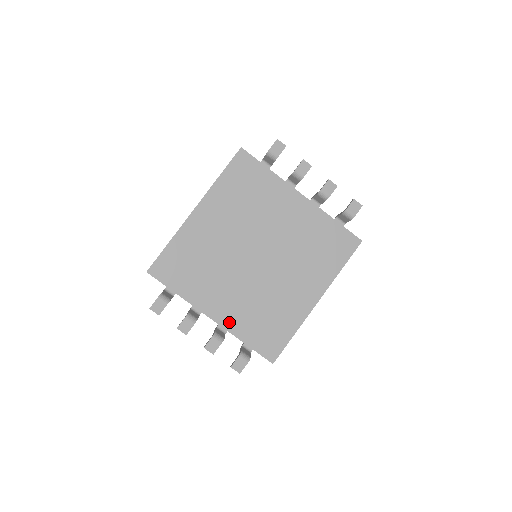
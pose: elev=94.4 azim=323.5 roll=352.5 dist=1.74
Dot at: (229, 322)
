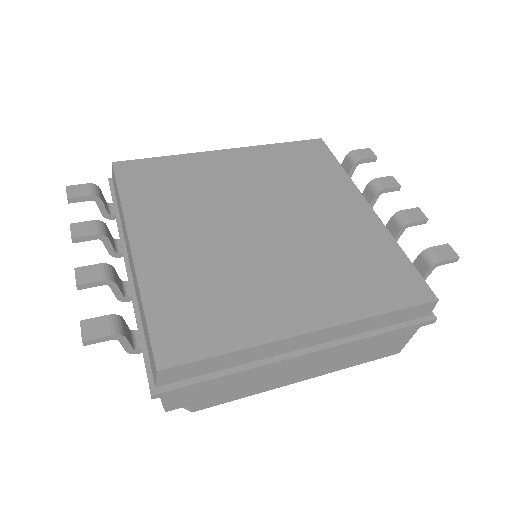
Dot at: (145, 266)
